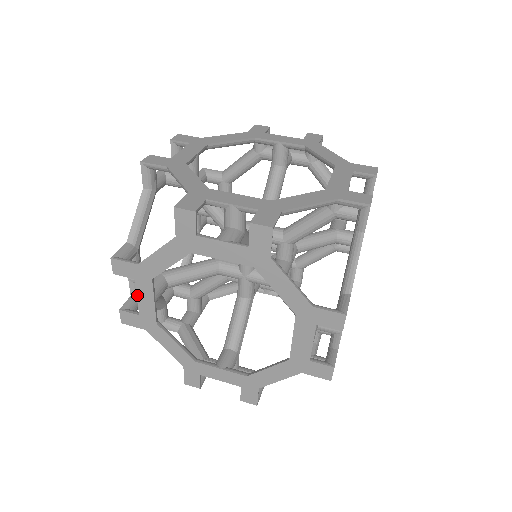
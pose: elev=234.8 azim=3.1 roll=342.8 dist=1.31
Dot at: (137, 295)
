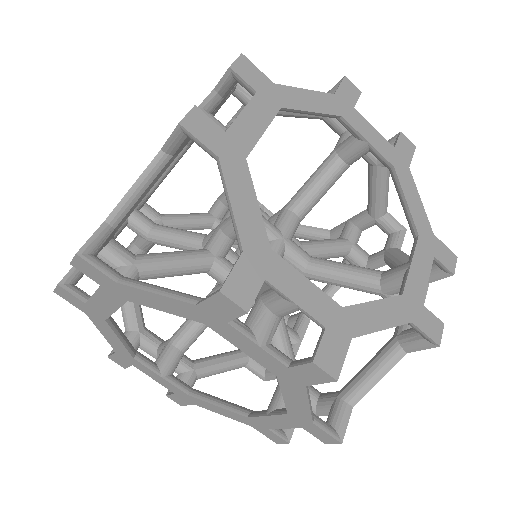
Dot at: (94, 294)
